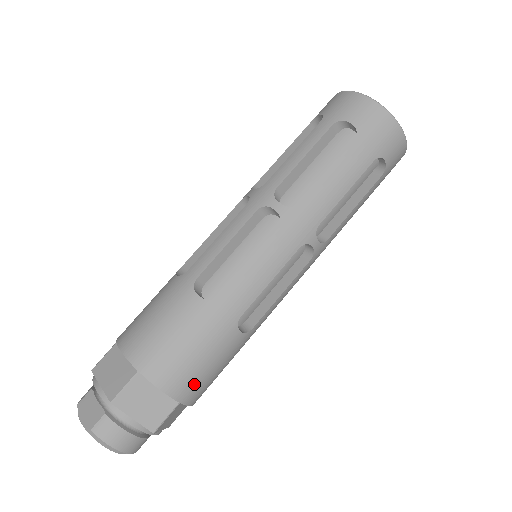
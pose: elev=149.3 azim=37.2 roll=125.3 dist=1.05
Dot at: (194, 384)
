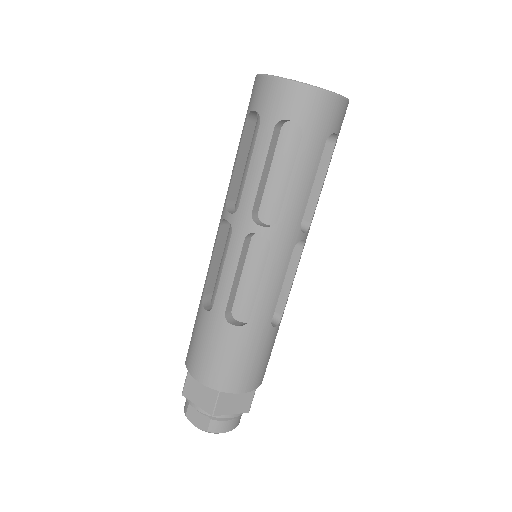
Dot at: (260, 374)
